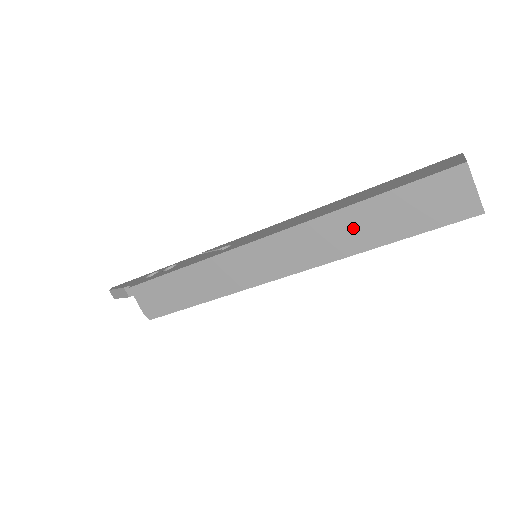
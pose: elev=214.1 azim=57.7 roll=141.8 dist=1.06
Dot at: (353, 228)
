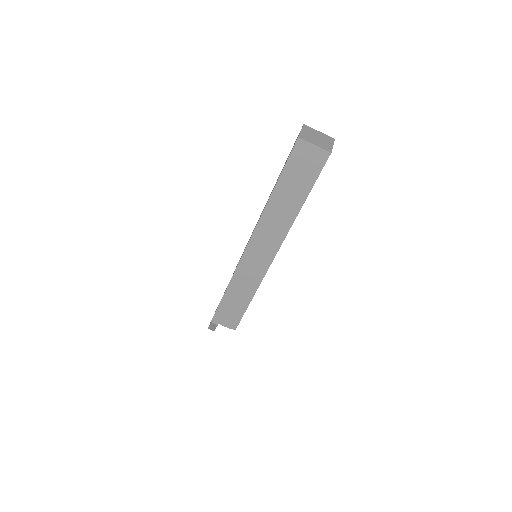
Dot at: (281, 209)
